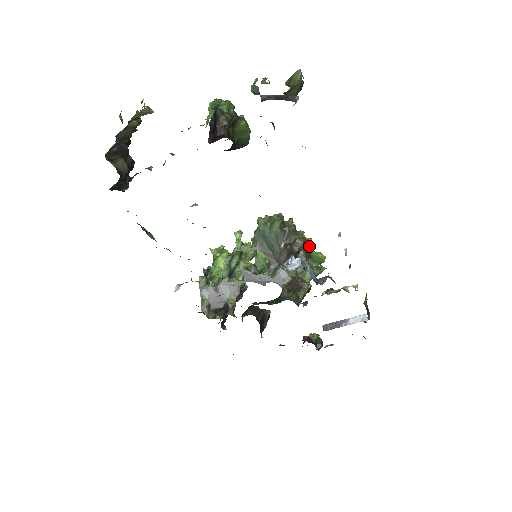
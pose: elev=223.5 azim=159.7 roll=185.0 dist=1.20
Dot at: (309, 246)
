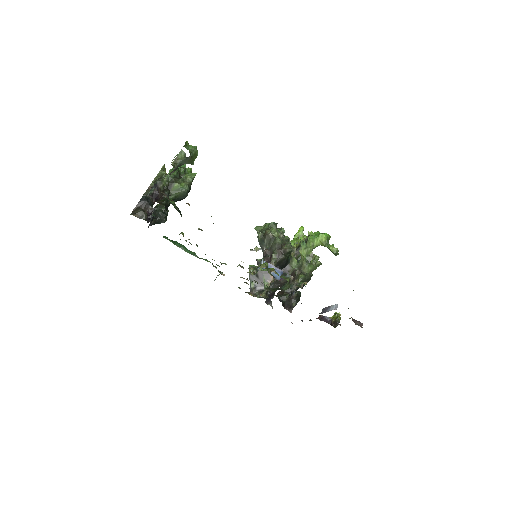
Dot at: (282, 249)
